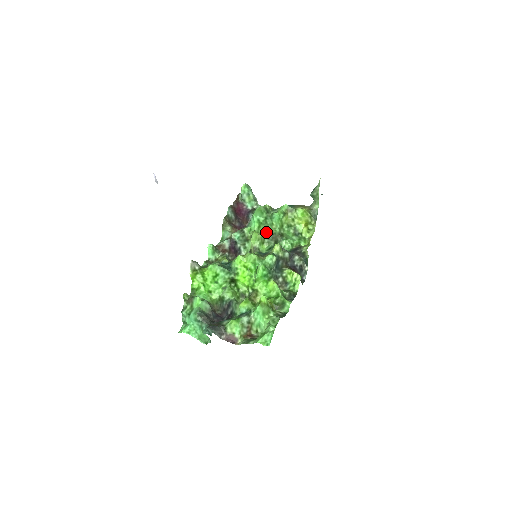
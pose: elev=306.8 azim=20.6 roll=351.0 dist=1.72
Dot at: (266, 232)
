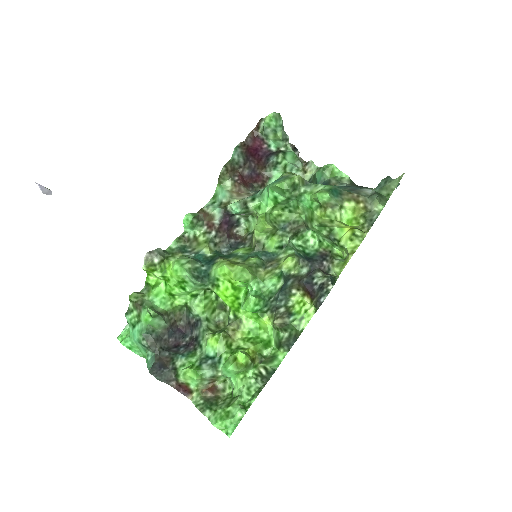
Dot at: (284, 216)
